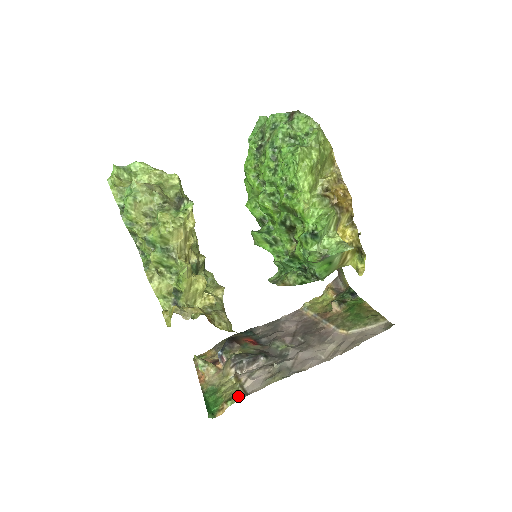
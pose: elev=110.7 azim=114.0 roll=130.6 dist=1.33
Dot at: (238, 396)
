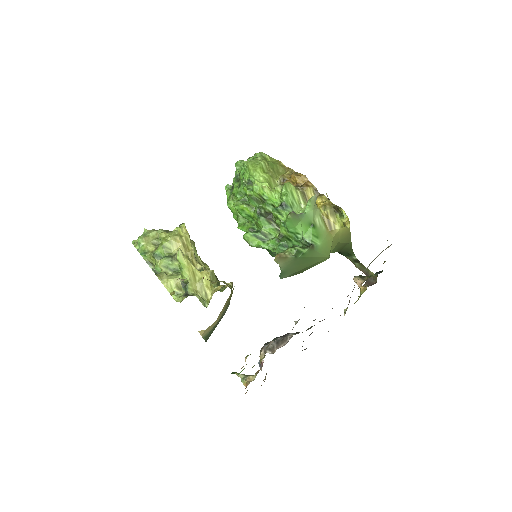
Dot at: occluded
